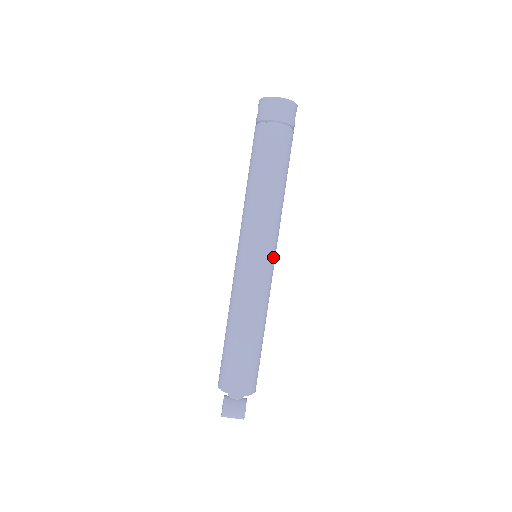
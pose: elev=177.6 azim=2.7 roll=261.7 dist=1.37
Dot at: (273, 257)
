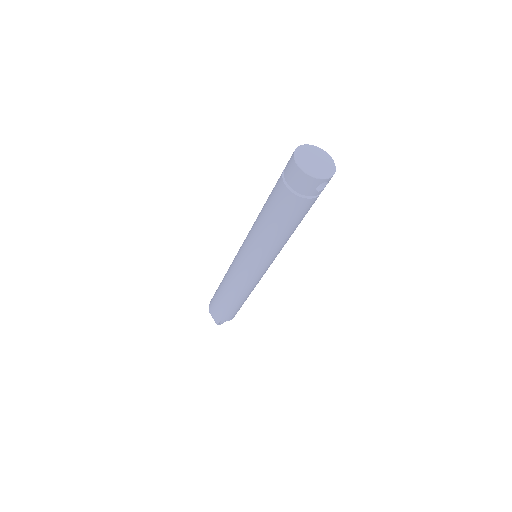
Dot at: (257, 270)
